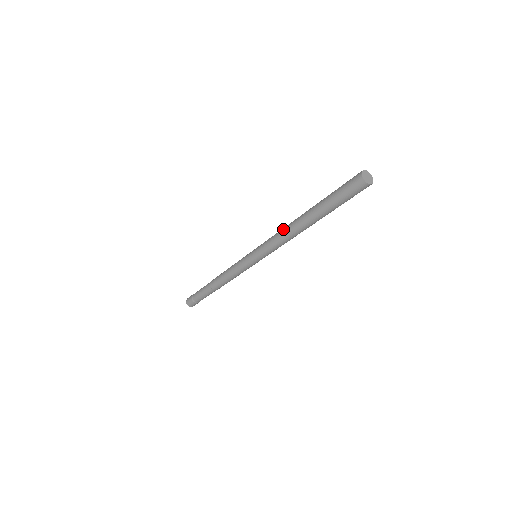
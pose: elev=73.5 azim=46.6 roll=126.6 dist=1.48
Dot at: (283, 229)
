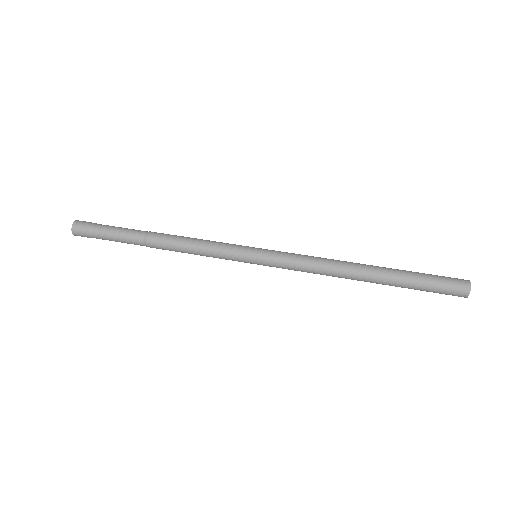
Dot at: occluded
